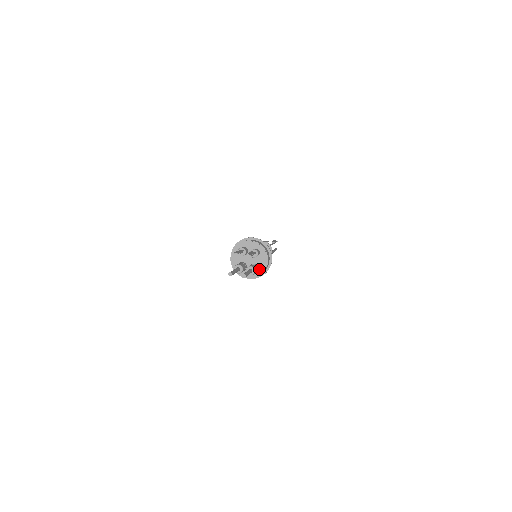
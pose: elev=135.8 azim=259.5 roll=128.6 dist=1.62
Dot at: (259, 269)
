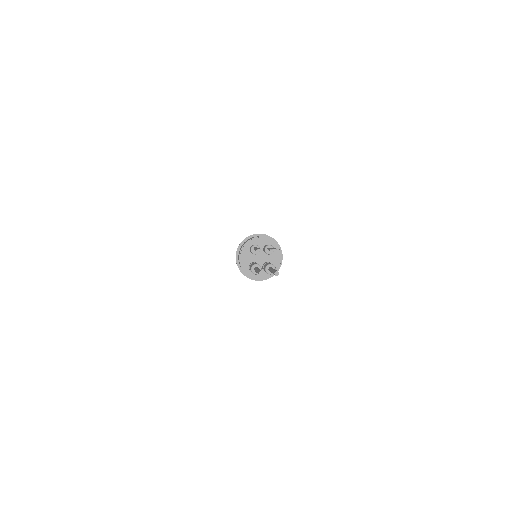
Dot at: occluded
